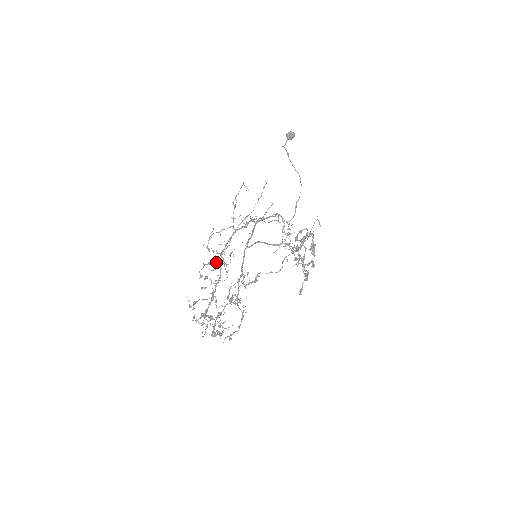
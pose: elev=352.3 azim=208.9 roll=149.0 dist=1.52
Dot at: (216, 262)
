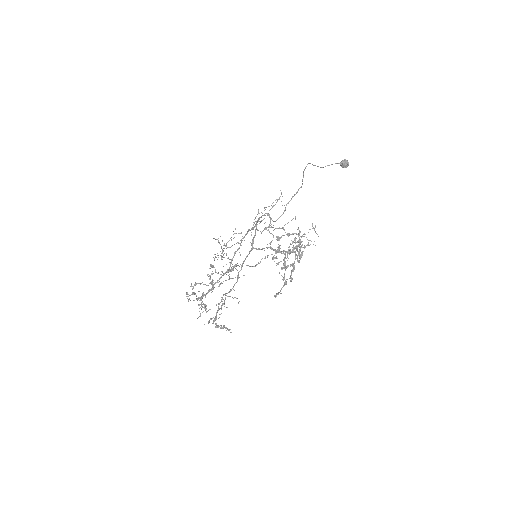
Dot at: (228, 257)
